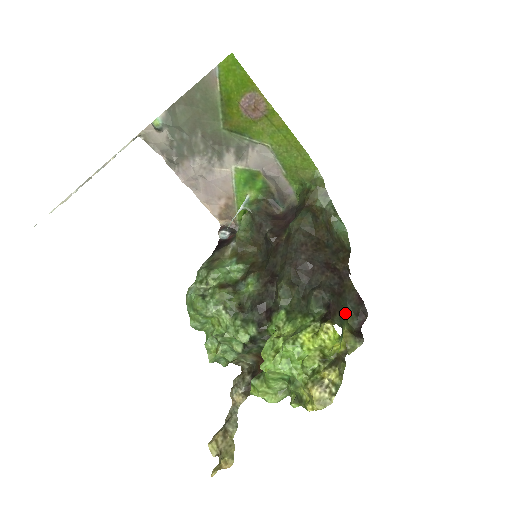
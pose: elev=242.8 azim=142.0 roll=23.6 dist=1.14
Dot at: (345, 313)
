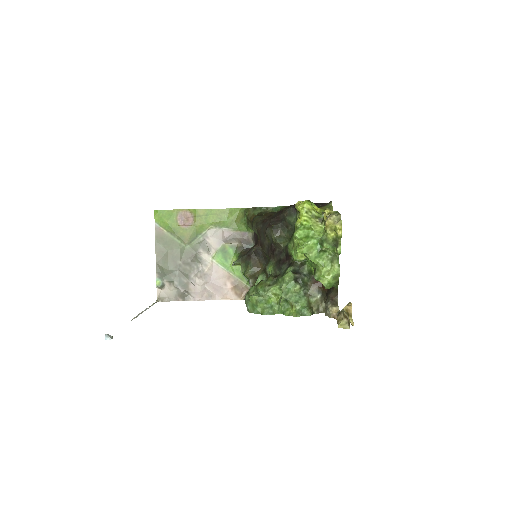
Dot at: occluded
